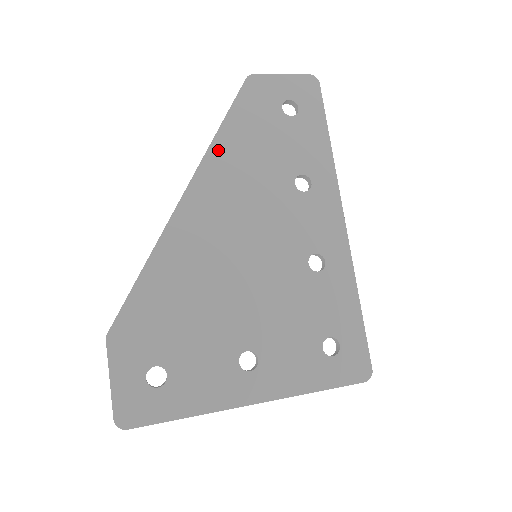
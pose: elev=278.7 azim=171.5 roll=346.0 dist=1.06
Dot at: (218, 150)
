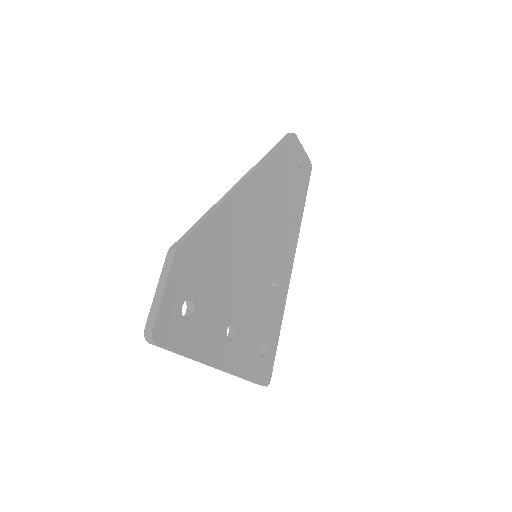
Dot at: (270, 165)
